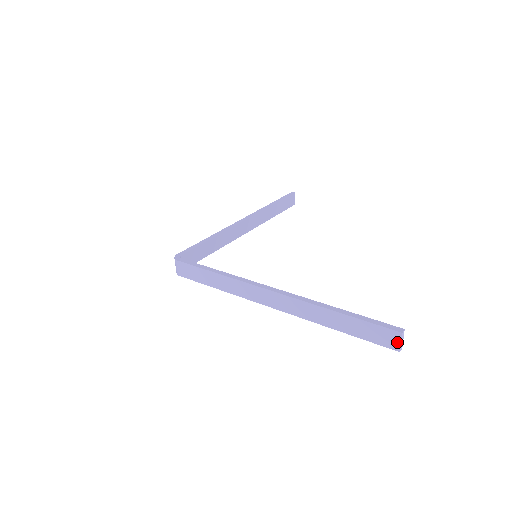
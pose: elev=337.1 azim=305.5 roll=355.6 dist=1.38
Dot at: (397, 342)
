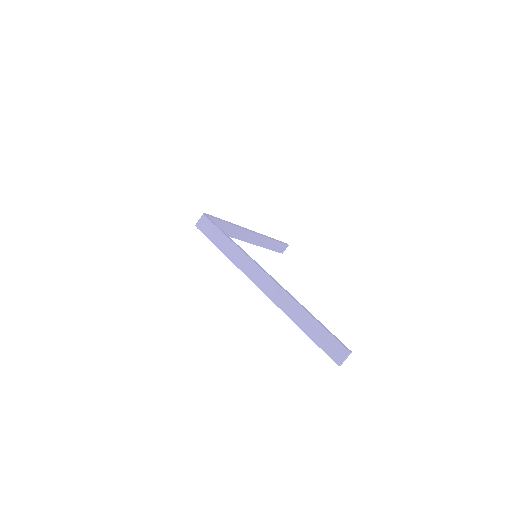
Dot at: (342, 358)
